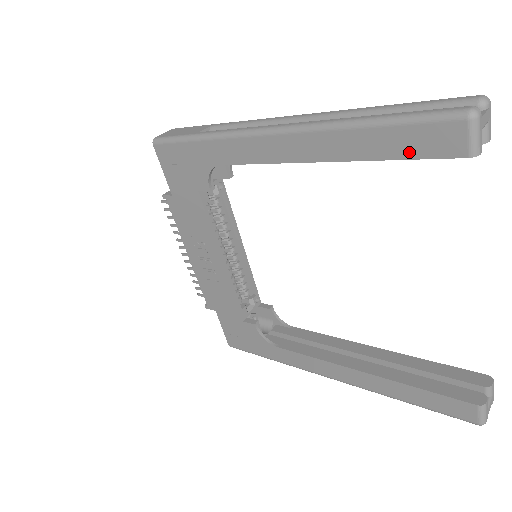
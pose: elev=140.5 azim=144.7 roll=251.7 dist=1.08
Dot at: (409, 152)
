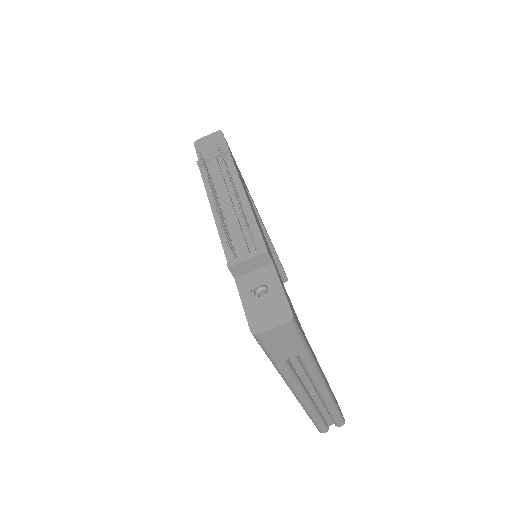
Dot at: occluded
